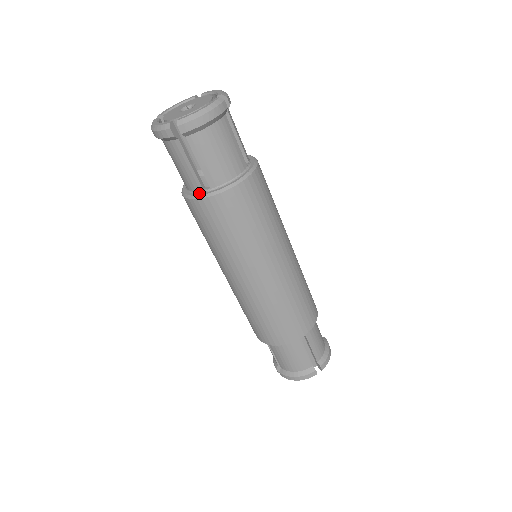
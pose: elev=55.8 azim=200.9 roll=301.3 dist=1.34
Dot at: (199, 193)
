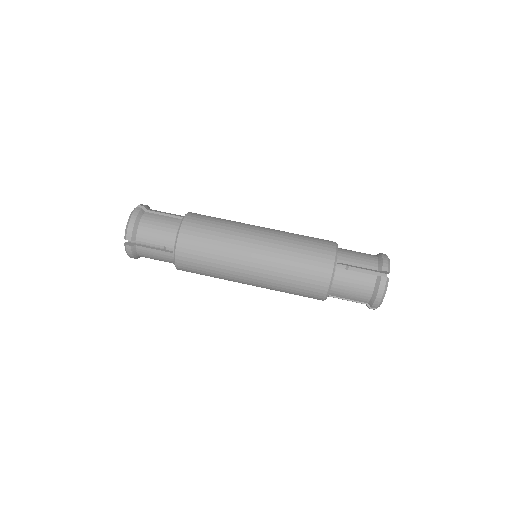
Dot at: occluded
